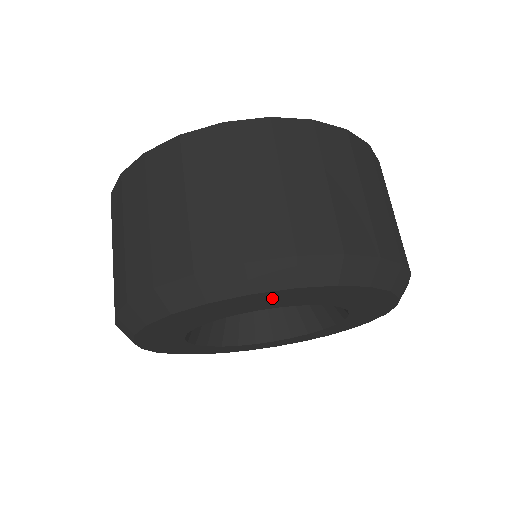
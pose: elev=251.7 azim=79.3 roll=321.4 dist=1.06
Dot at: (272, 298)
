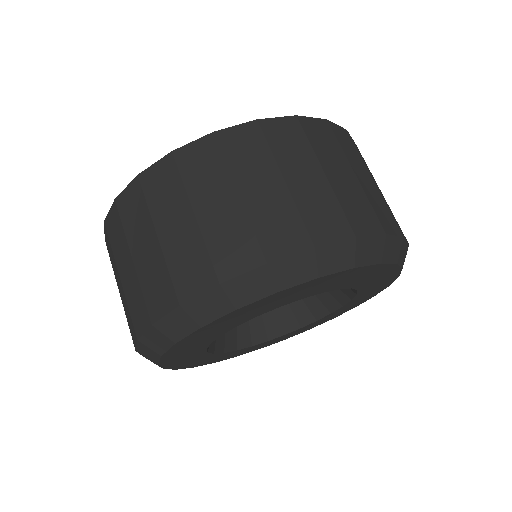
Dot at: (187, 346)
